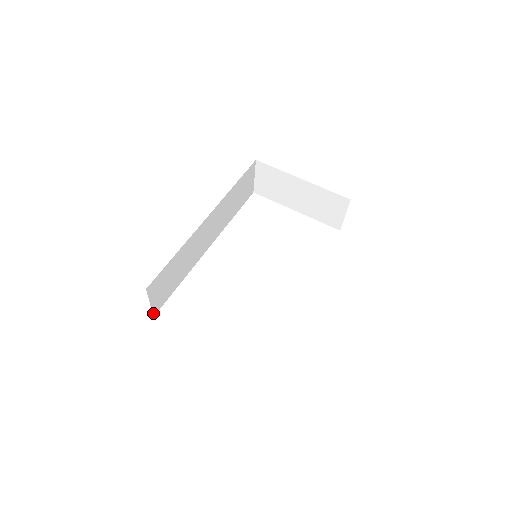
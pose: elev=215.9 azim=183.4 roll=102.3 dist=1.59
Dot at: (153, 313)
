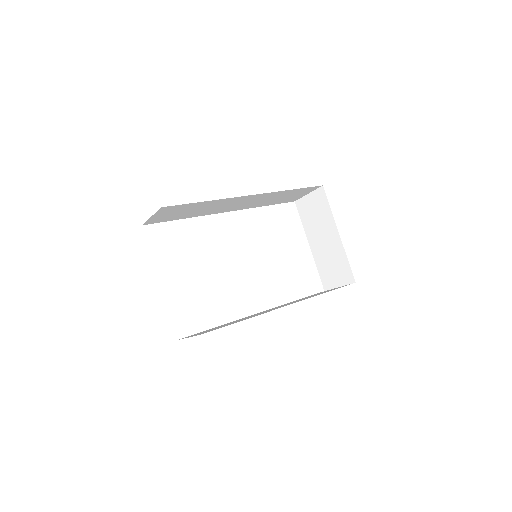
Dot at: (145, 223)
